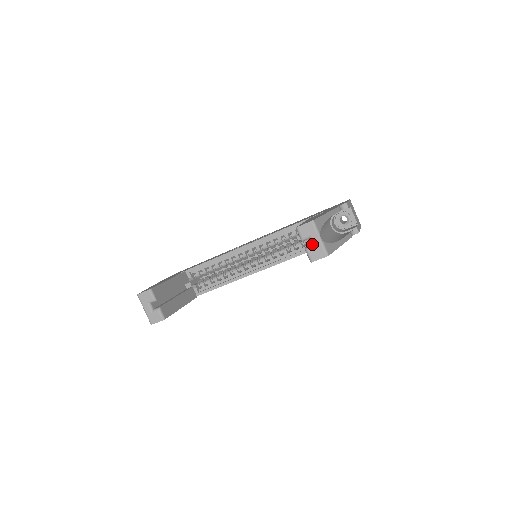
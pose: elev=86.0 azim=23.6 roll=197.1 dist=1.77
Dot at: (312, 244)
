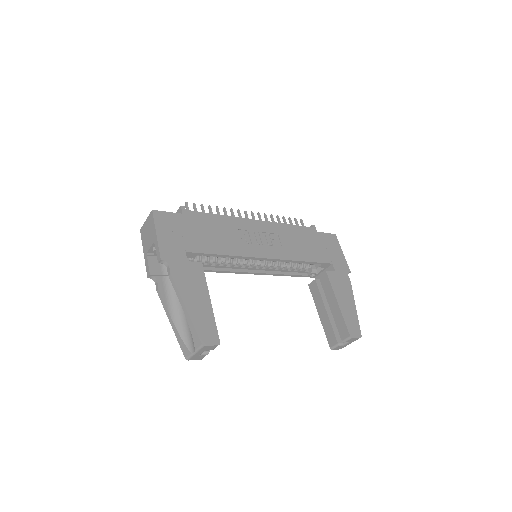
Dot at: (344, 344)
